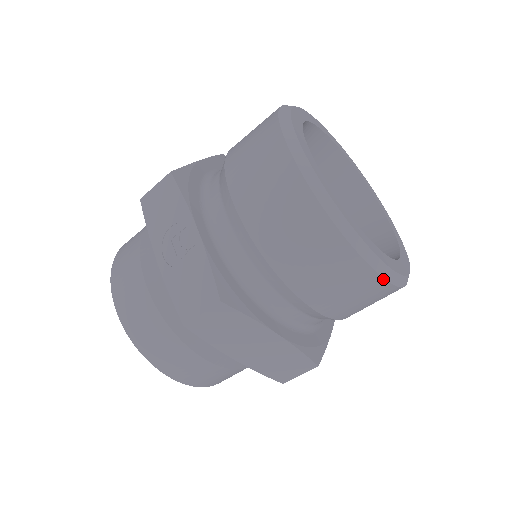
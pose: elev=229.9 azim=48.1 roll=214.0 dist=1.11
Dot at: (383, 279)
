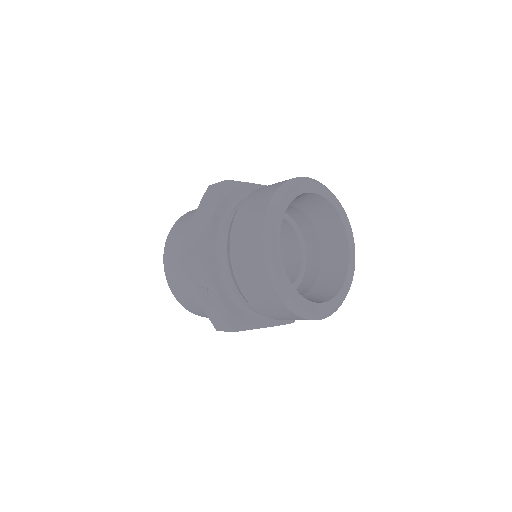
Dot at: (326, 317)
